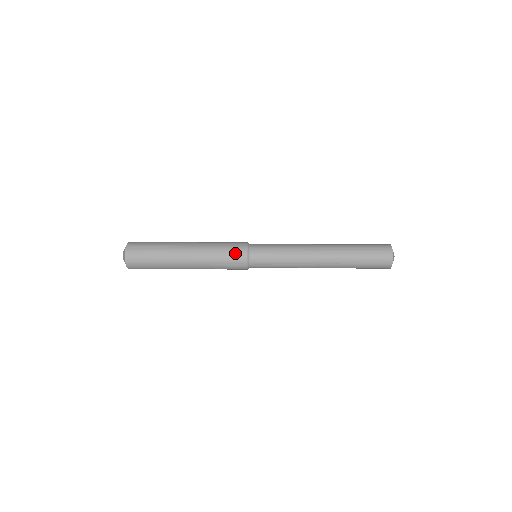
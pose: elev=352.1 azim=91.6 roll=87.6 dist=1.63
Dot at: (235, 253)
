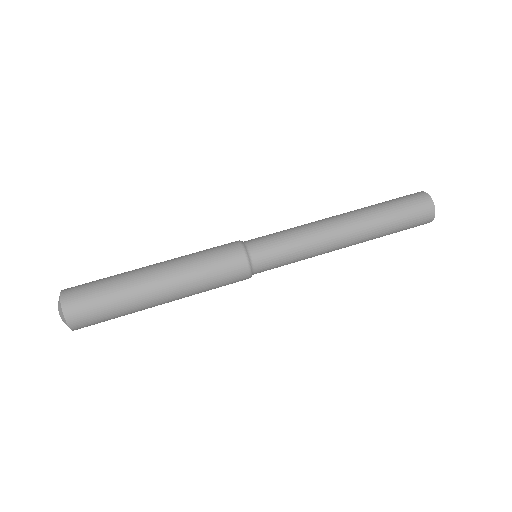
Dot at: (233, 273)
